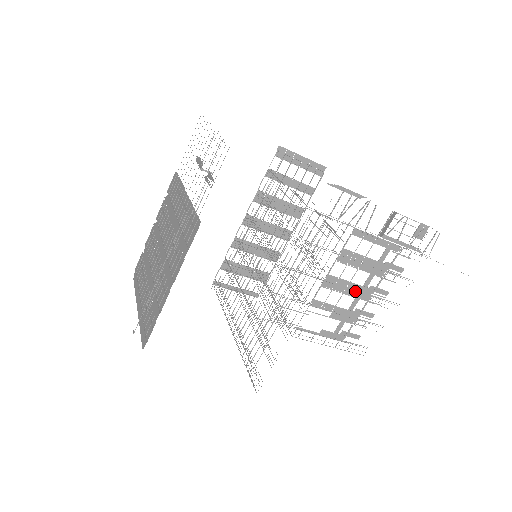
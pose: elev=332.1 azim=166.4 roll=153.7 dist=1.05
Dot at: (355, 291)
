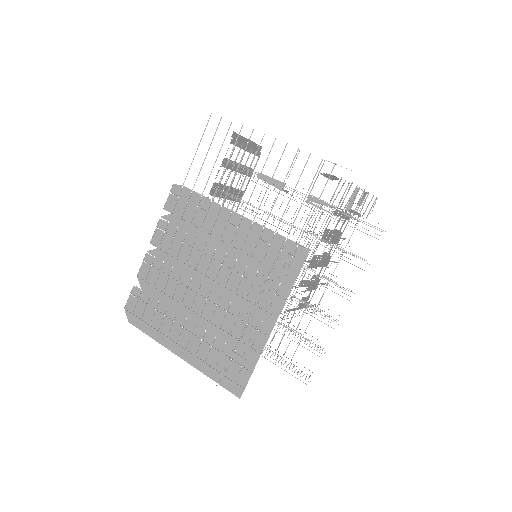
Dot at: (323, 262)
